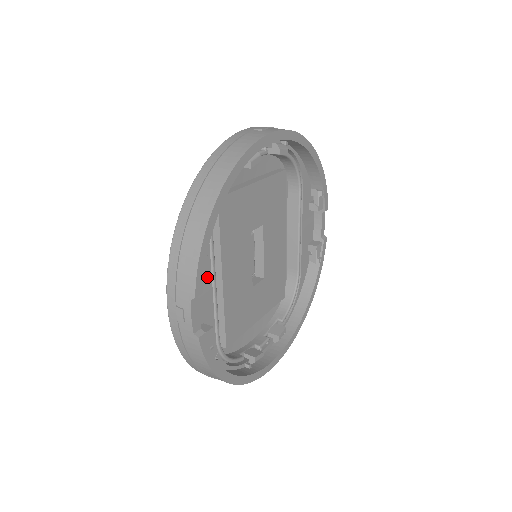
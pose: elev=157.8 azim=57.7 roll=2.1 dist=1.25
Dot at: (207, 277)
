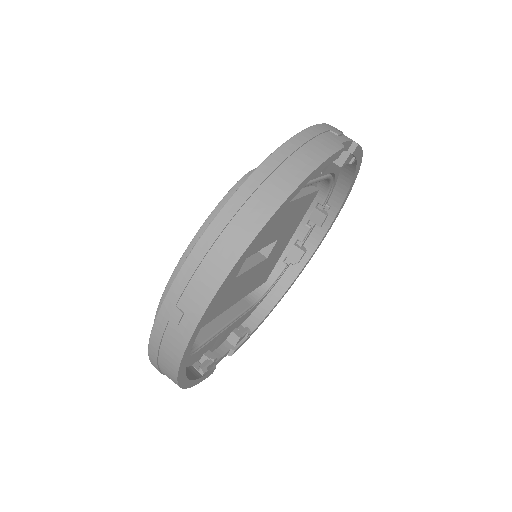
Dot at: (213, 362)
